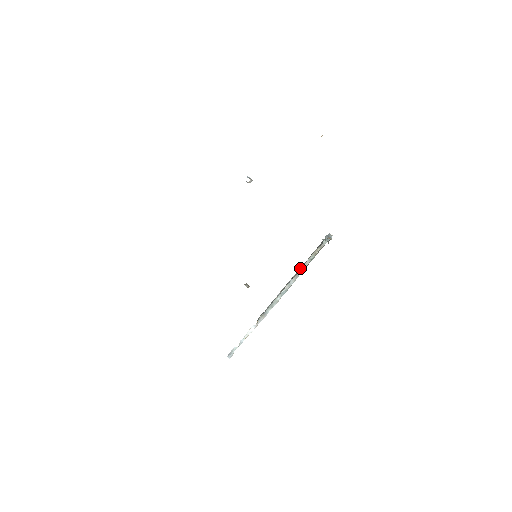
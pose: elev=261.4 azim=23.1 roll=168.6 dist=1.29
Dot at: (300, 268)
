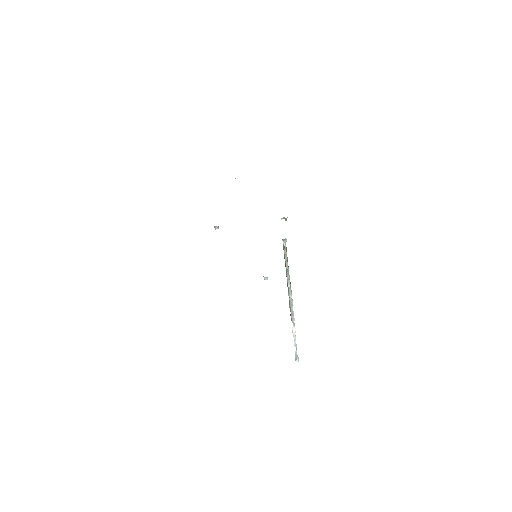
Dot at: (286, 270)
